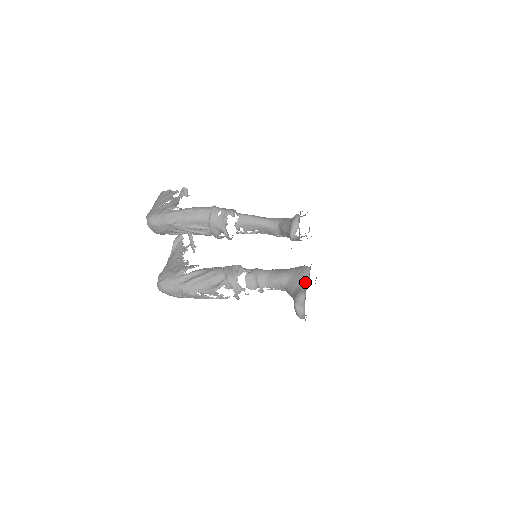
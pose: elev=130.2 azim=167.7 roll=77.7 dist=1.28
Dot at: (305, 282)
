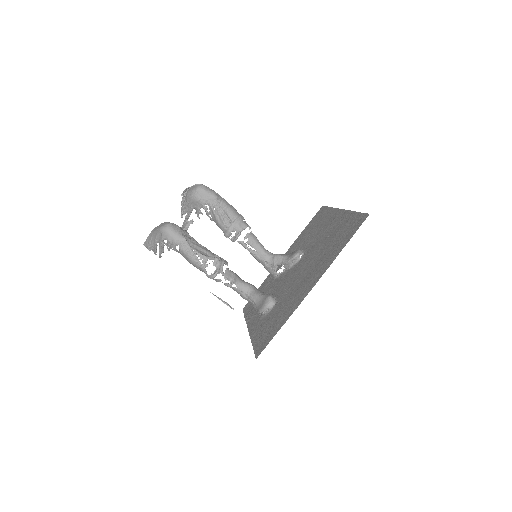
Dot at: occluded
